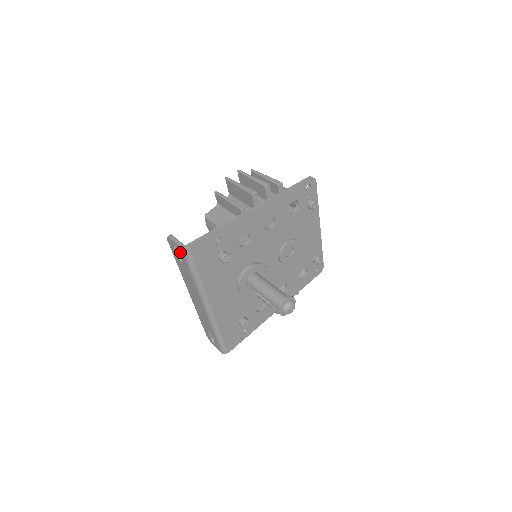
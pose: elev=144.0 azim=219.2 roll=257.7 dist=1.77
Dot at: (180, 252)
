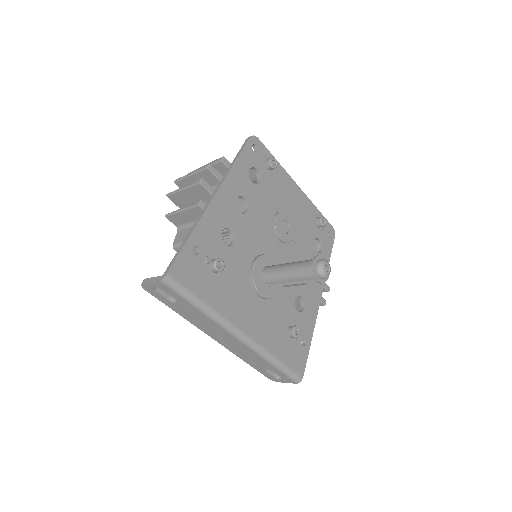
Dot at: (164, 289)
